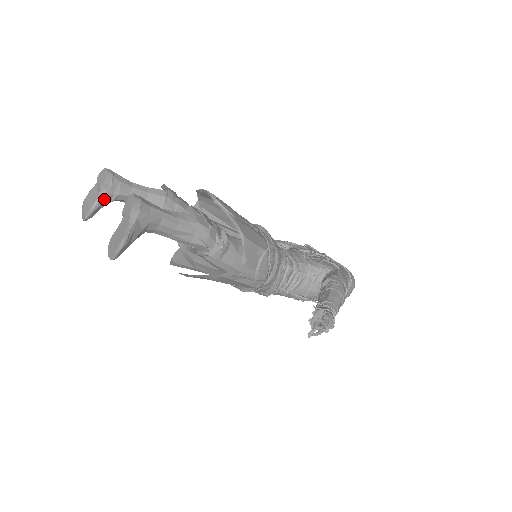
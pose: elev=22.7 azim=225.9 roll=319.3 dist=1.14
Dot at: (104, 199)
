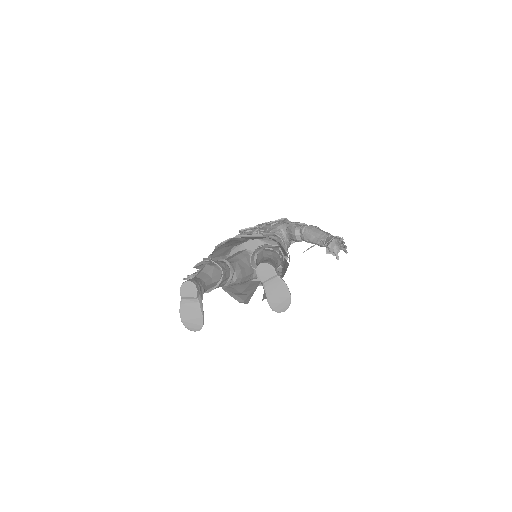
Dot at: occluded
